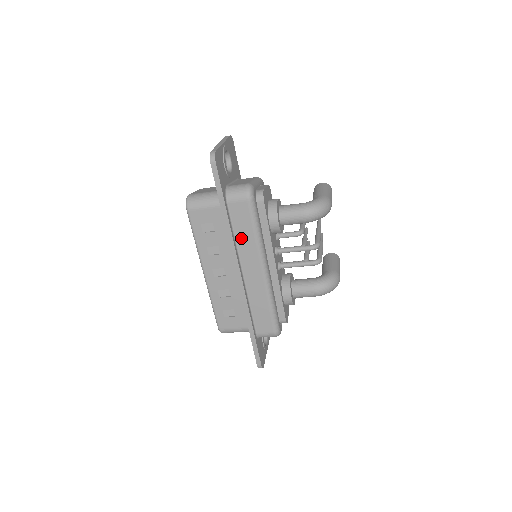
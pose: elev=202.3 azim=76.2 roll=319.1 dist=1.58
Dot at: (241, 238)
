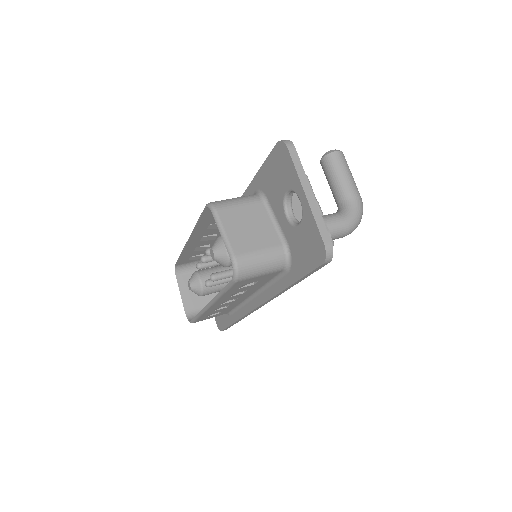
Dot at: occluded
